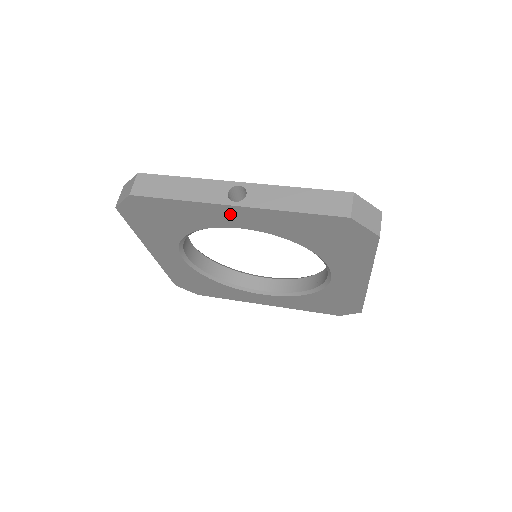
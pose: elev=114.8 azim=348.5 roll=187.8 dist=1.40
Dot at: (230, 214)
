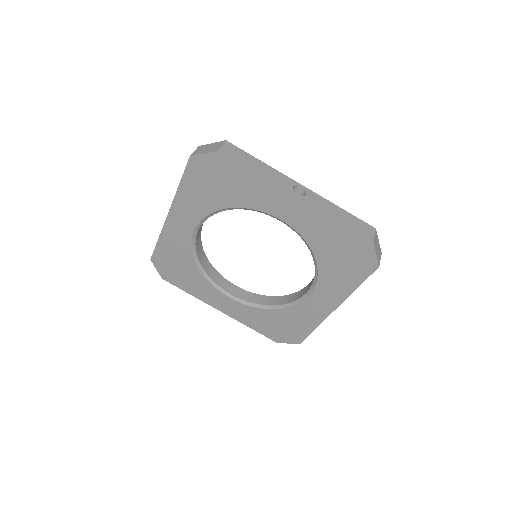
Dot at: (285, 203)
